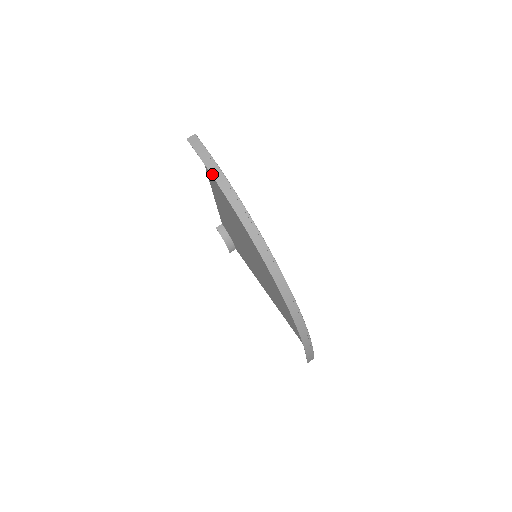
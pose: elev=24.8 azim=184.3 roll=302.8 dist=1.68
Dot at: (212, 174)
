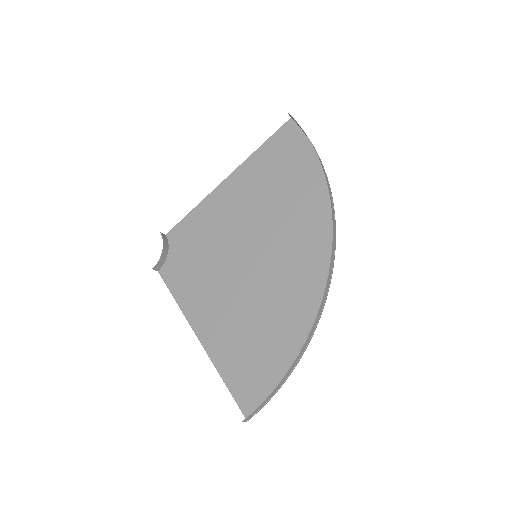
Dot at: (311, 143)
